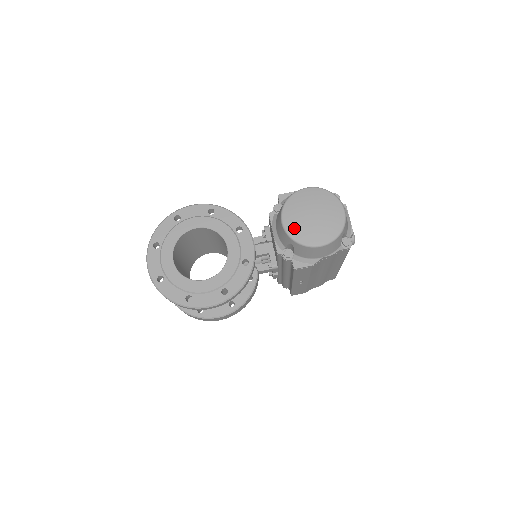
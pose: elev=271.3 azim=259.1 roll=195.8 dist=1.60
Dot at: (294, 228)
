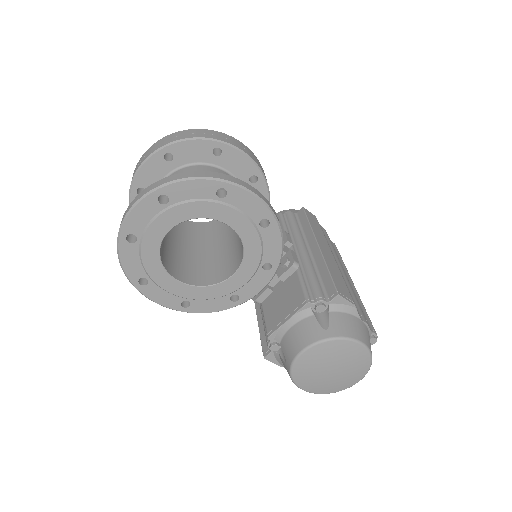
Dot at: (304, 366)
